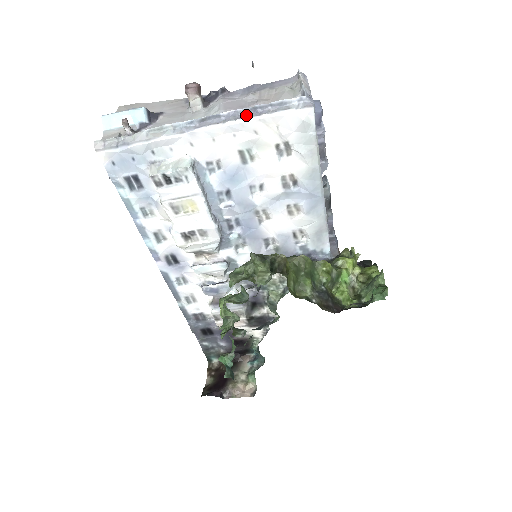
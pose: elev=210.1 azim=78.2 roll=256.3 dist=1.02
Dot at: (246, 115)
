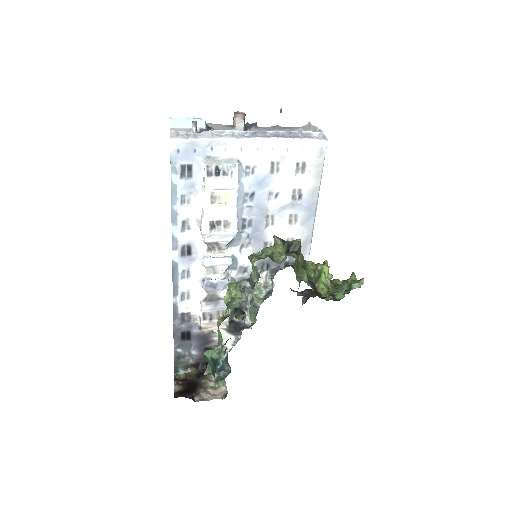
Dot at: (284, 136)
